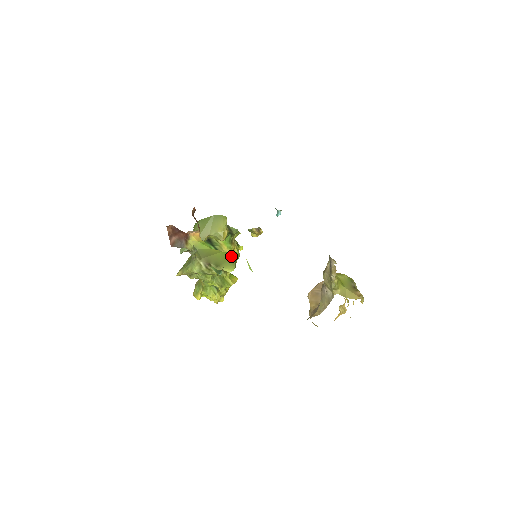
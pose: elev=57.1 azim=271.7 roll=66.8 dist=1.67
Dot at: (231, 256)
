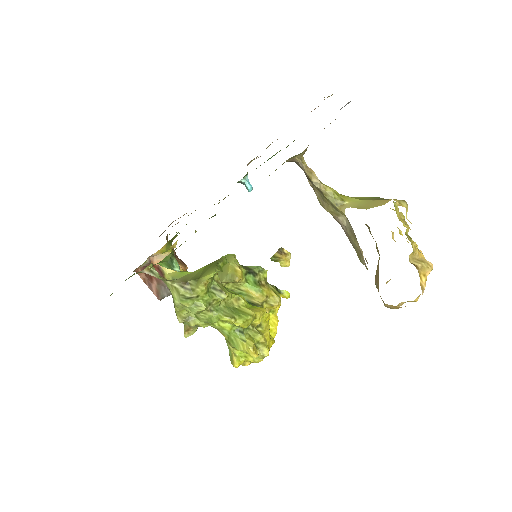
Dot at: (213, 263)
